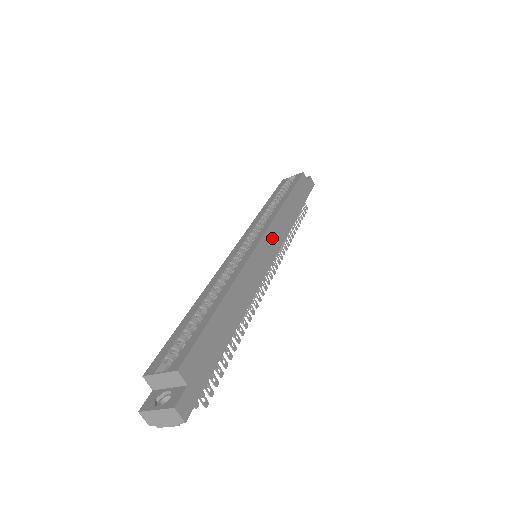
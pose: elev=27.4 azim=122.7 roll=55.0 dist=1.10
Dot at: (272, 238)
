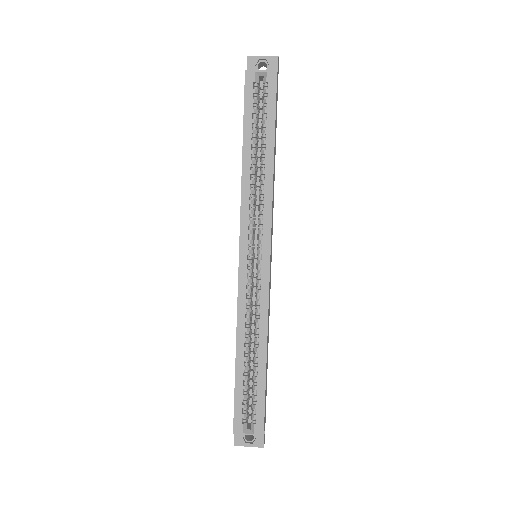
Dot at: (271, 238)
